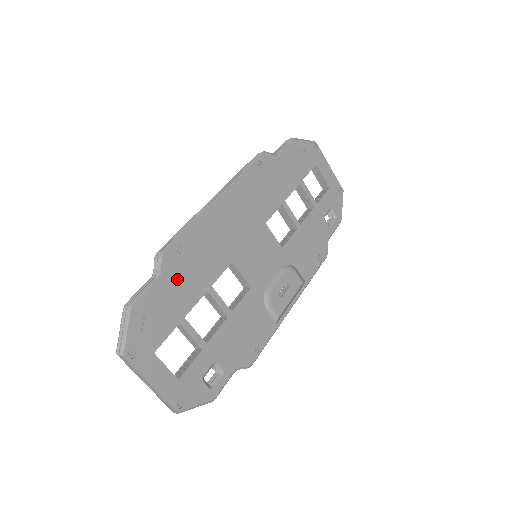
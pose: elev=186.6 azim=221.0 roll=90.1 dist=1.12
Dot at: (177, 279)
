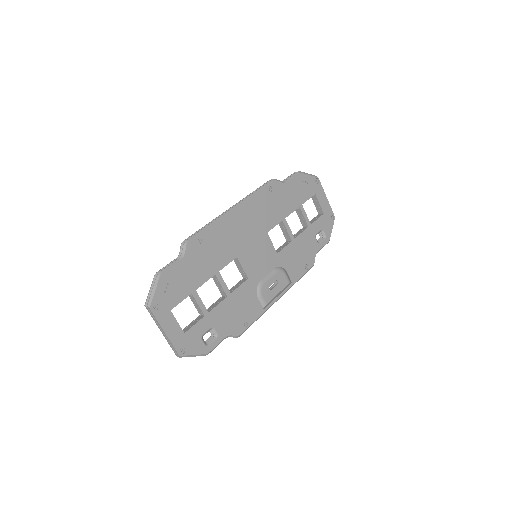
Dot at: (195, 262)
